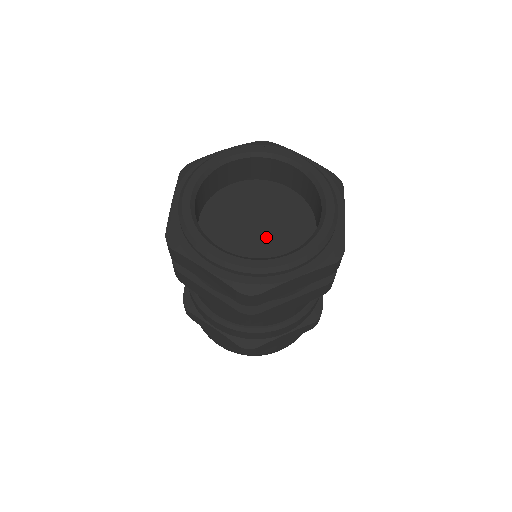
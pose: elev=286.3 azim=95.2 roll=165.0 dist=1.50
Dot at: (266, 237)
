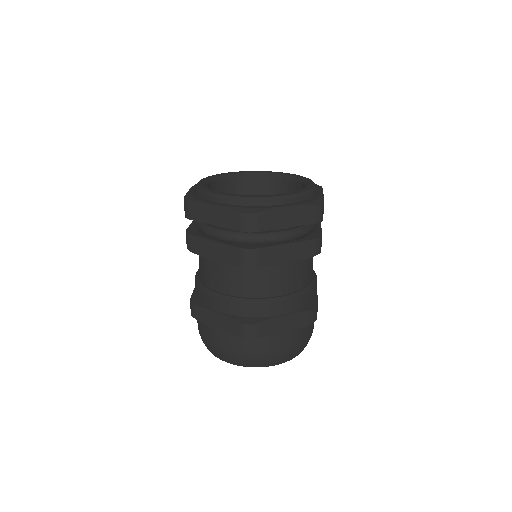
Dot at: occluded
